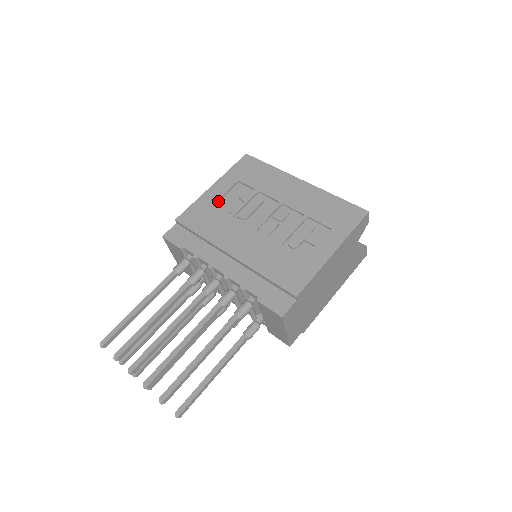
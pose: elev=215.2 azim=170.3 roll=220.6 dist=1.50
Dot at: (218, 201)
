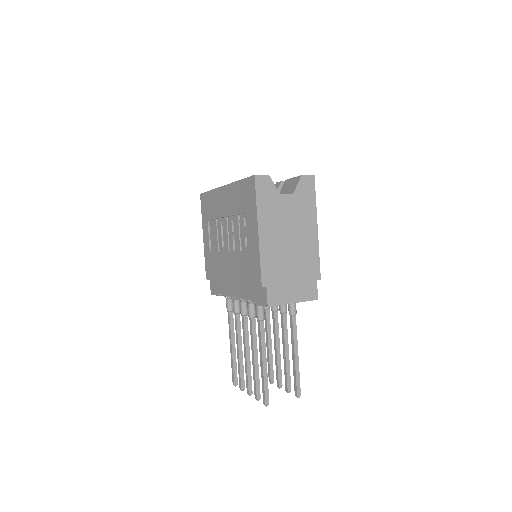
Dot at: (210, 245)
